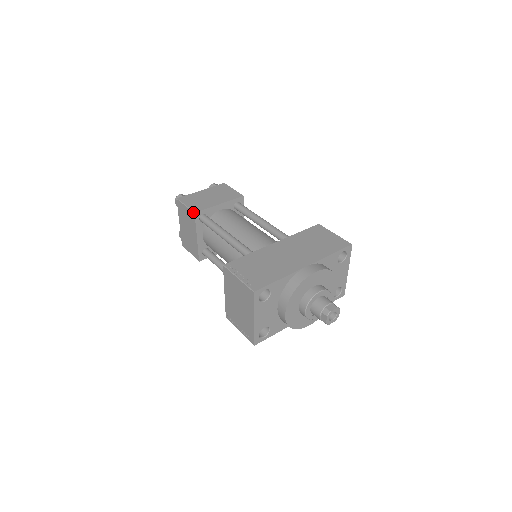
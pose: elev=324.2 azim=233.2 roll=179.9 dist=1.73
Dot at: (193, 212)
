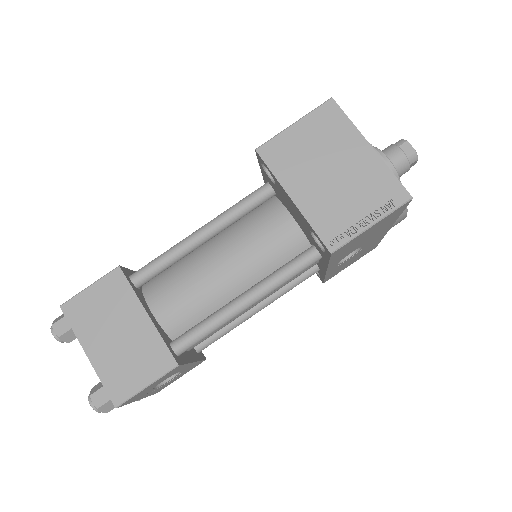
Dot at: (114, 269)
